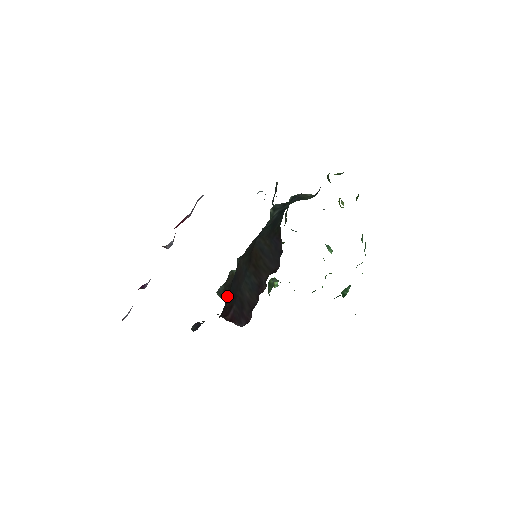
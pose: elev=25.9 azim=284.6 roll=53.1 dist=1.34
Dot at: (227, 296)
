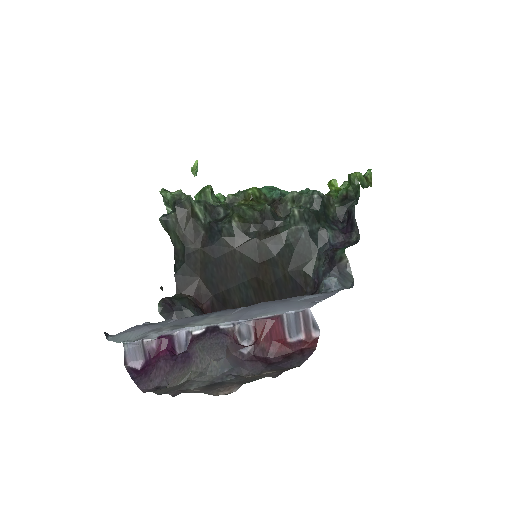
Dot at: (191, 258)
